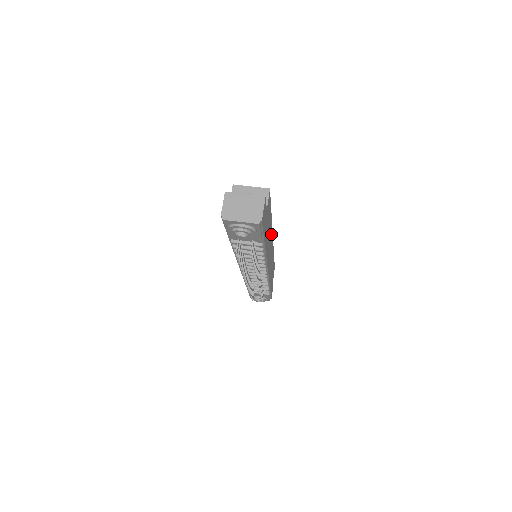
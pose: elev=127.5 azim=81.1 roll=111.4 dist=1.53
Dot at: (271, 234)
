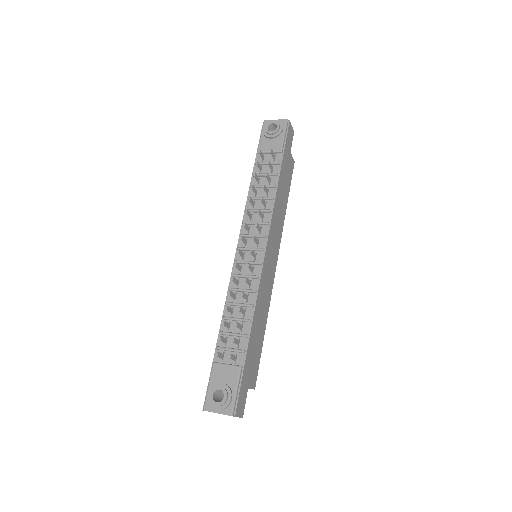
Dot at: (279, 234)
